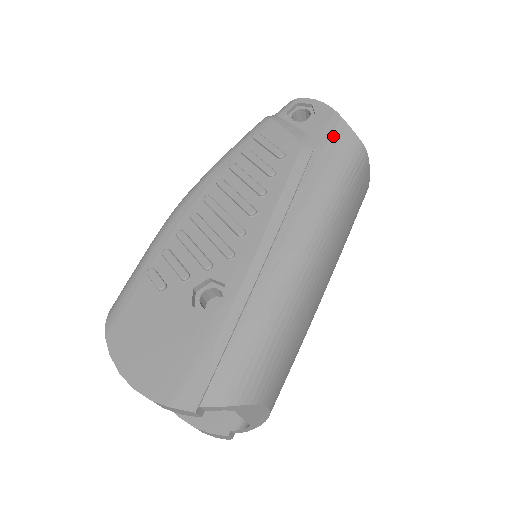
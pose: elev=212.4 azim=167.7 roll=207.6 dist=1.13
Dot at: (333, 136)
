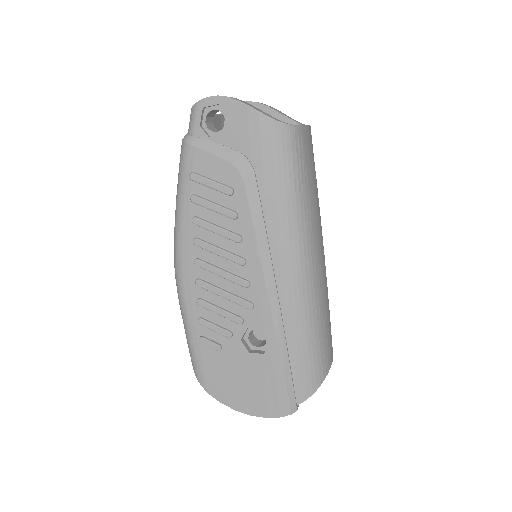
Dot at: (262, 141)
